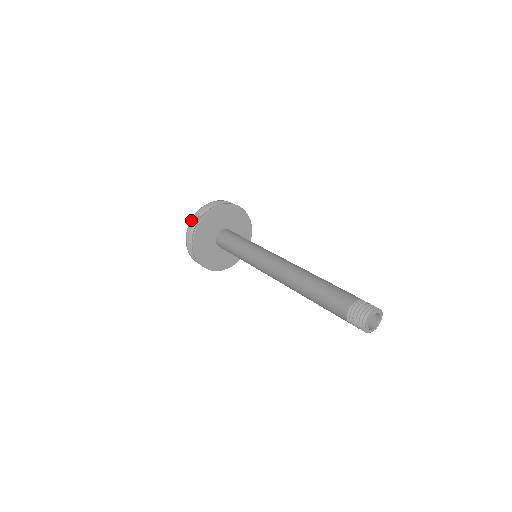
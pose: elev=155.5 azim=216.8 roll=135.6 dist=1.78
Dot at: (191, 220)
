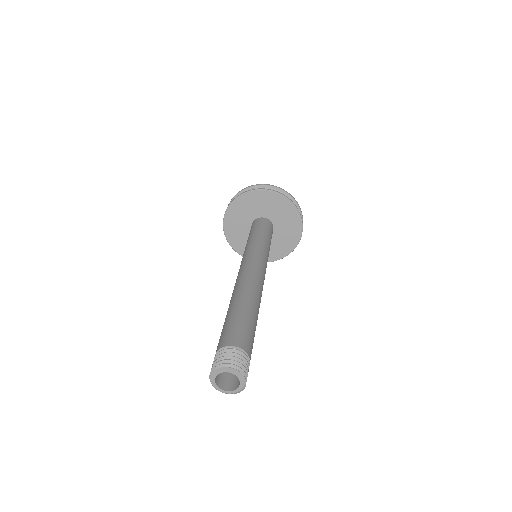
Dot at: (246, 187)
